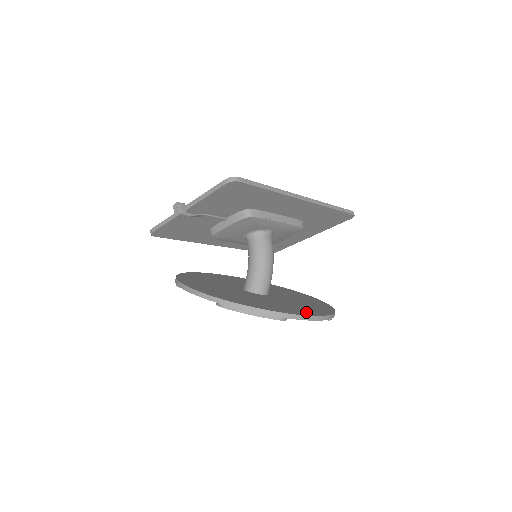
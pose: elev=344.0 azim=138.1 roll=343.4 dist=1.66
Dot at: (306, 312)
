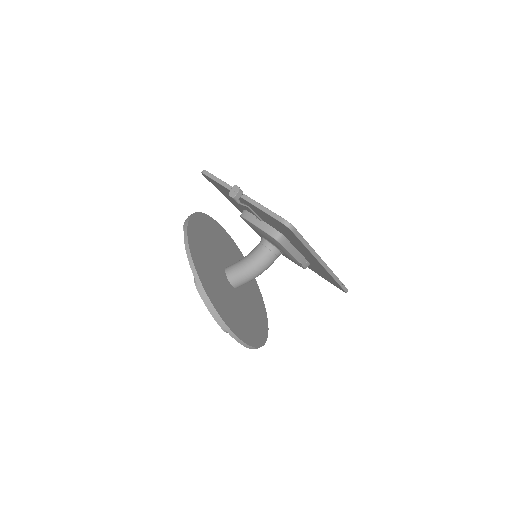
Dot at: (246, 335)
